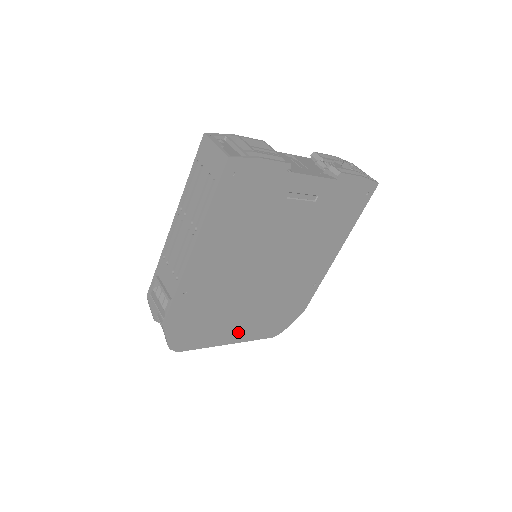
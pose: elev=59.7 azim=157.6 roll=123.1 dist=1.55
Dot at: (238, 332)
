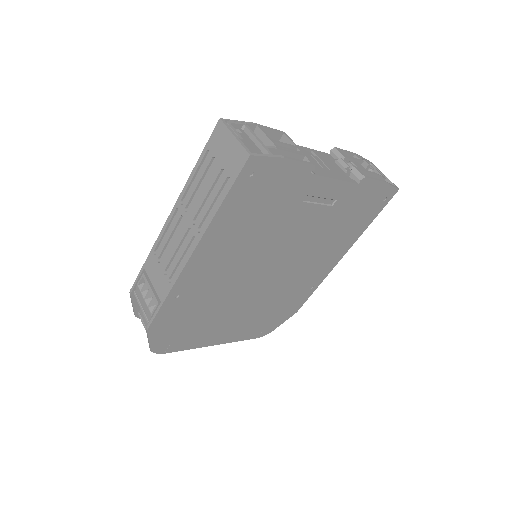
Dot at: (226, 333)
